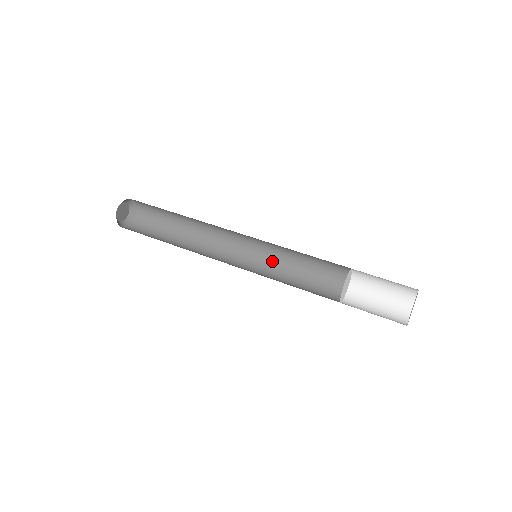
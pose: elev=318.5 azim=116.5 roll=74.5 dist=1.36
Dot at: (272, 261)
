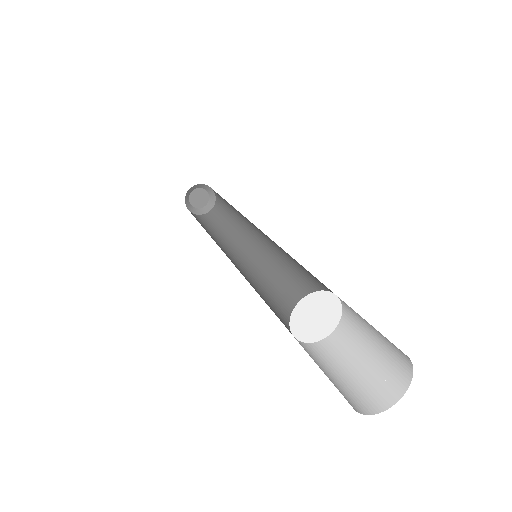
Dot at: (271, 279)
